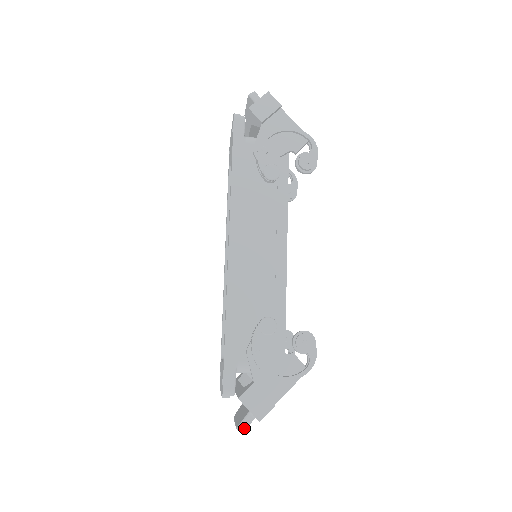
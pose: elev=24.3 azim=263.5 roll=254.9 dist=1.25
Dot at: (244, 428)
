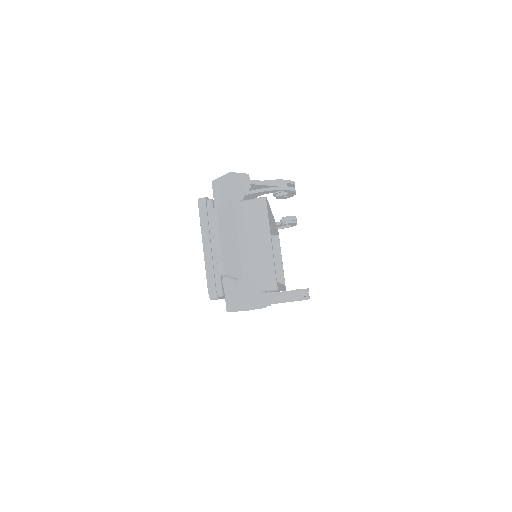
Dot at: (219, 206)
